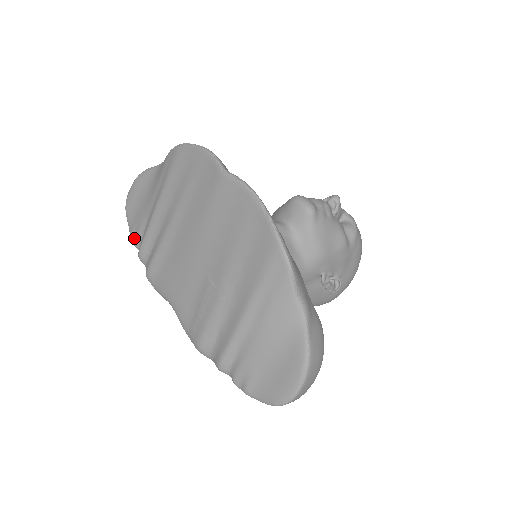
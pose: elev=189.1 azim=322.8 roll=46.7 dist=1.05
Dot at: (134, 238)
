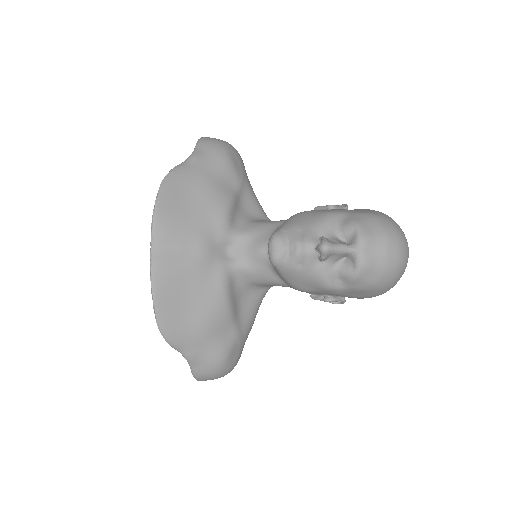
Dot at: occluded
